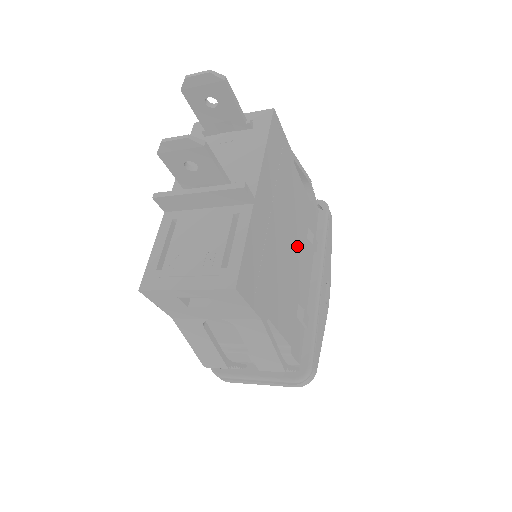
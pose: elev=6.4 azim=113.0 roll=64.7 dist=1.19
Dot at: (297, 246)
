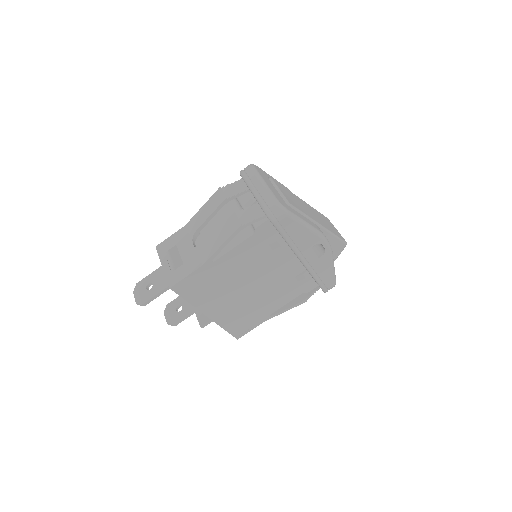
Dot at: (265, 270)
